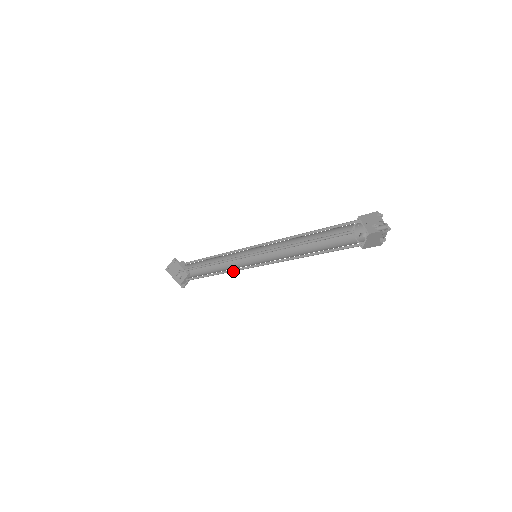
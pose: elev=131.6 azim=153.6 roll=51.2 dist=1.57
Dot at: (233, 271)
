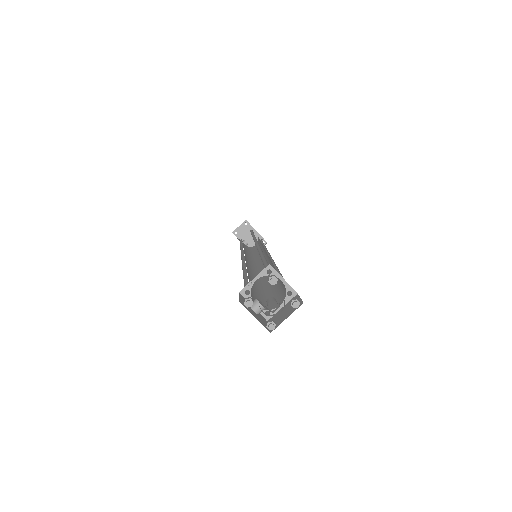
Dot at: occluded
